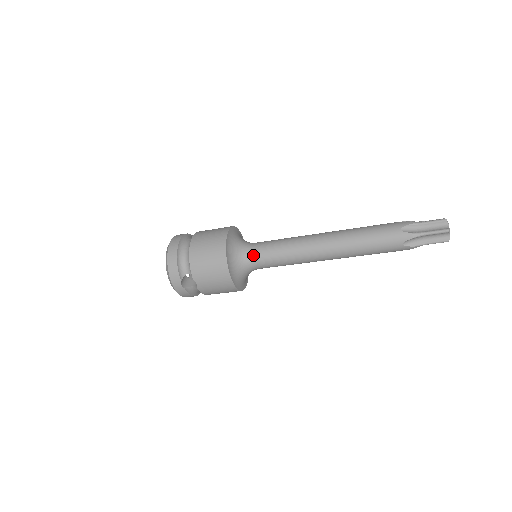
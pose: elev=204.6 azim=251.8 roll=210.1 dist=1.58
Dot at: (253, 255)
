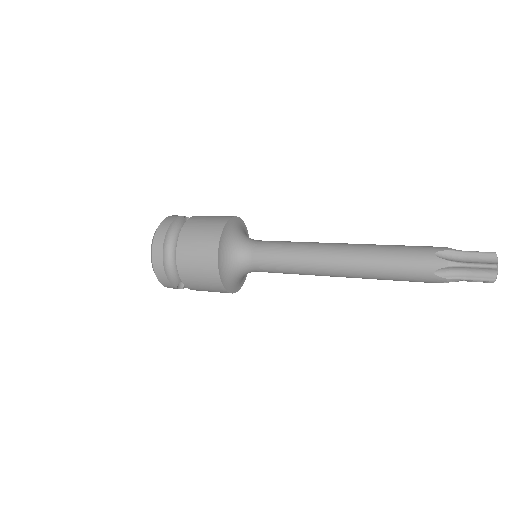
Dot at: (252, 267)
